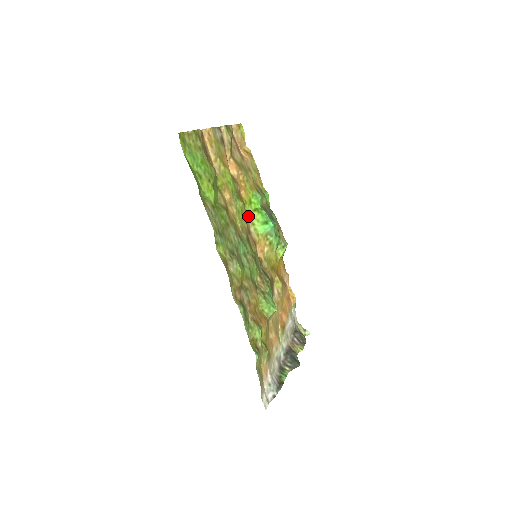
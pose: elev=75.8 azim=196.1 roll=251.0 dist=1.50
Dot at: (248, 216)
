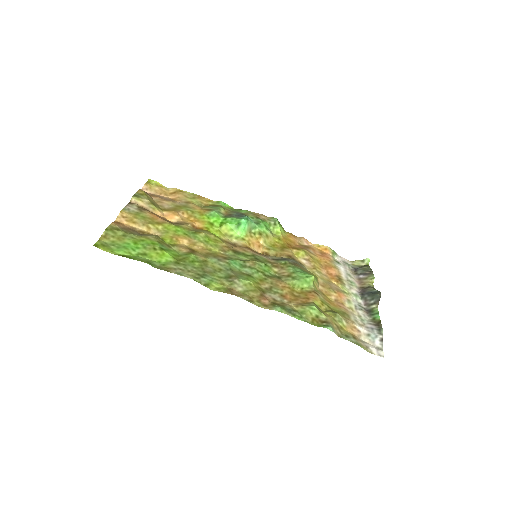
Dot at: (220, 235)
